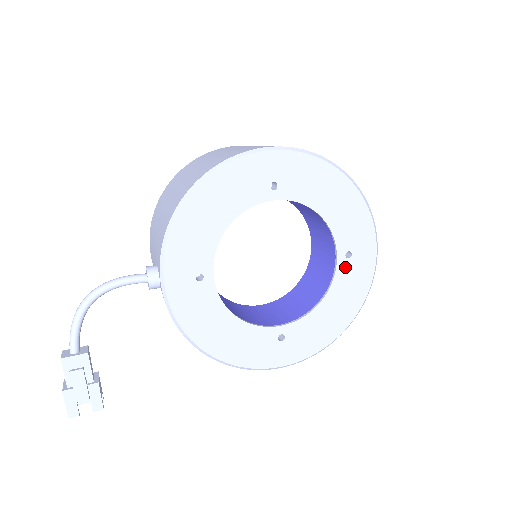
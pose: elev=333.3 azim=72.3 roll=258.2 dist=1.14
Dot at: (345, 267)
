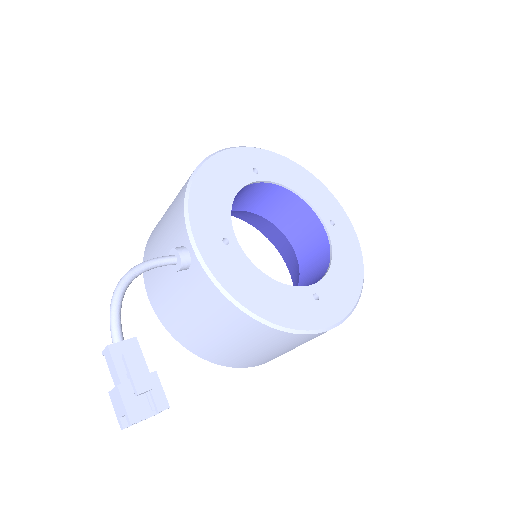
Dot at: (334, 233)
